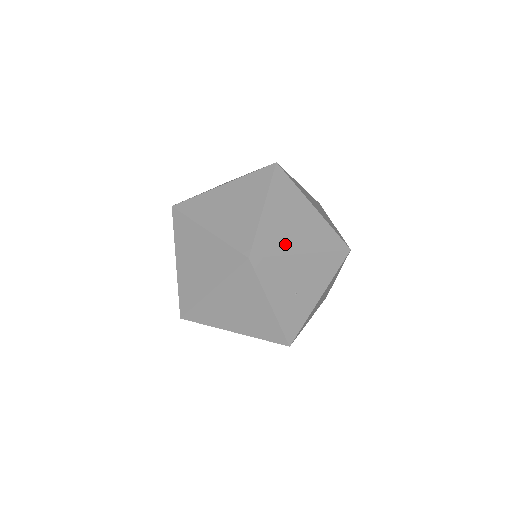
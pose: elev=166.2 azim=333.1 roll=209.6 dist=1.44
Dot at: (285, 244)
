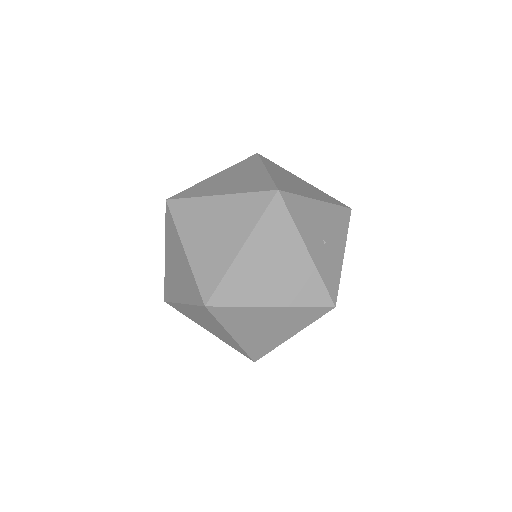
Dot at: (300, 191)
